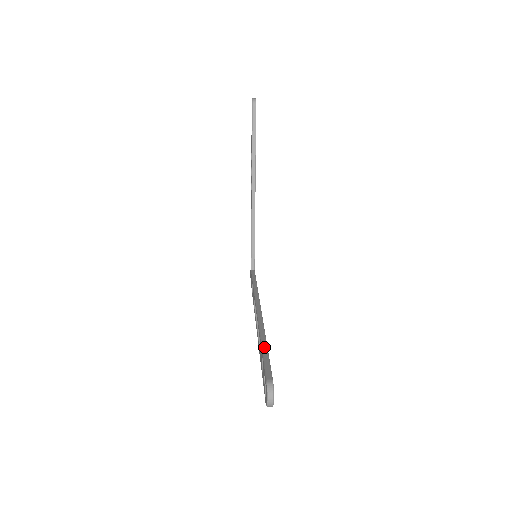
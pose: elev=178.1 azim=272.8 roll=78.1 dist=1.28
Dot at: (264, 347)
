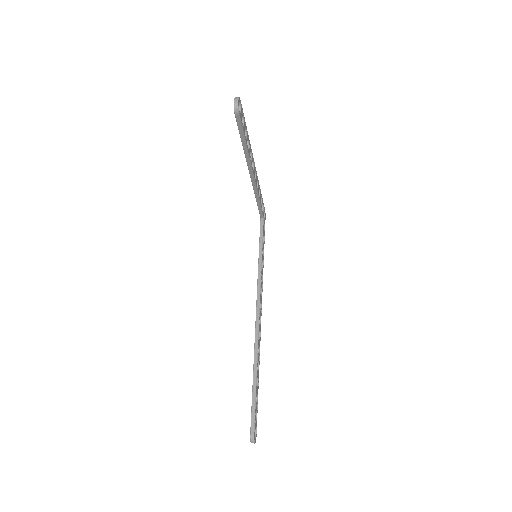
Dot at: (254, 388)
